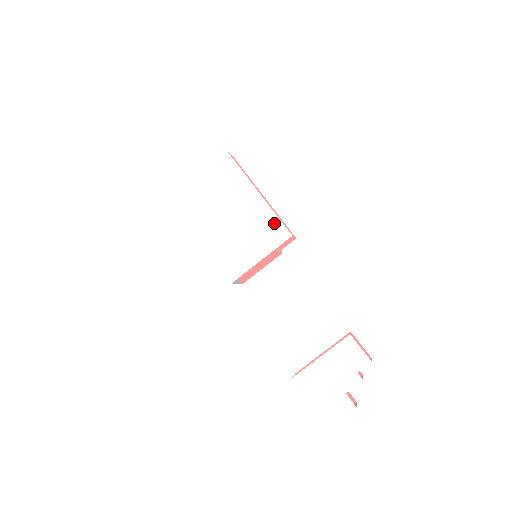
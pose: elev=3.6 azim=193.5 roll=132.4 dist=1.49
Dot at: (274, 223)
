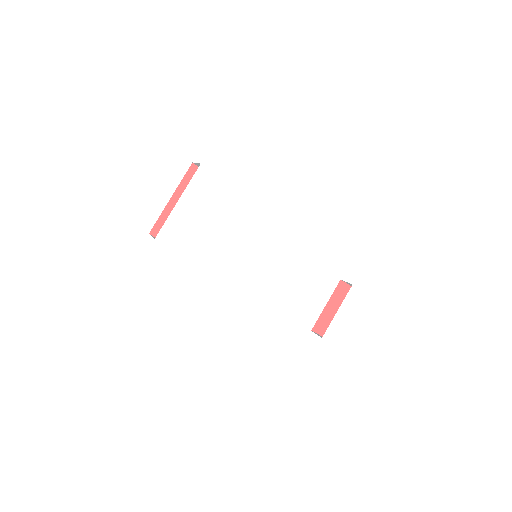
Dot at: (273, 223)
